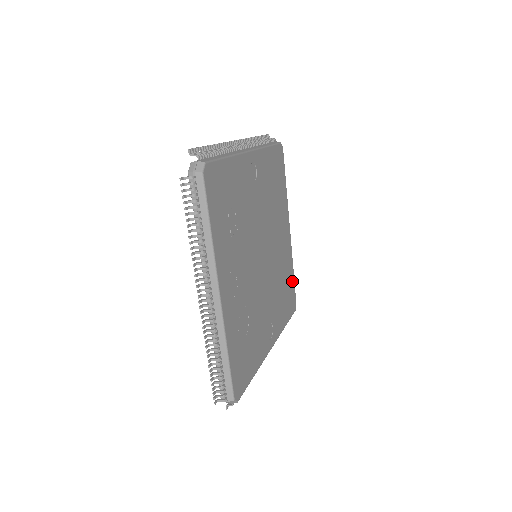
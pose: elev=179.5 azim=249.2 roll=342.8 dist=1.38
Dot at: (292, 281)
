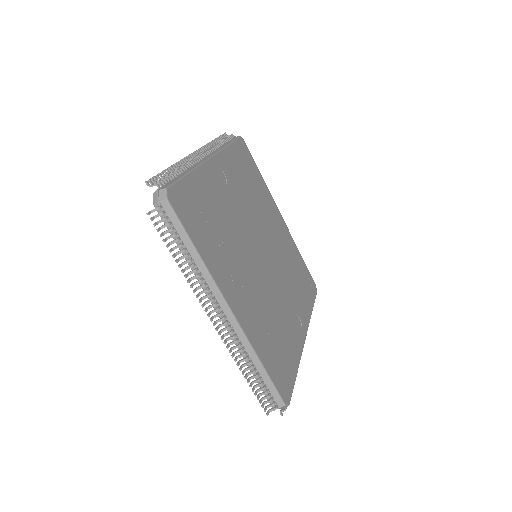
Dot at: (303, 265)
